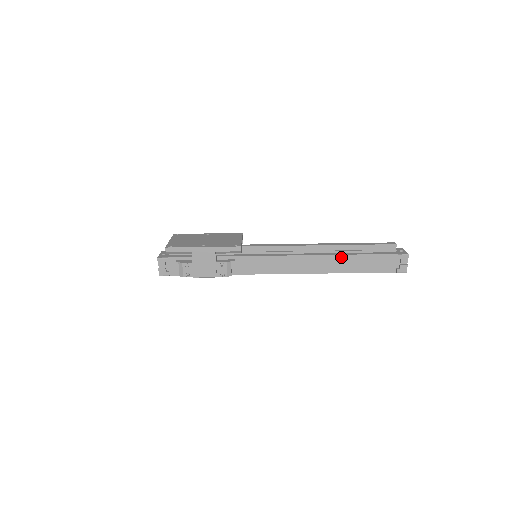
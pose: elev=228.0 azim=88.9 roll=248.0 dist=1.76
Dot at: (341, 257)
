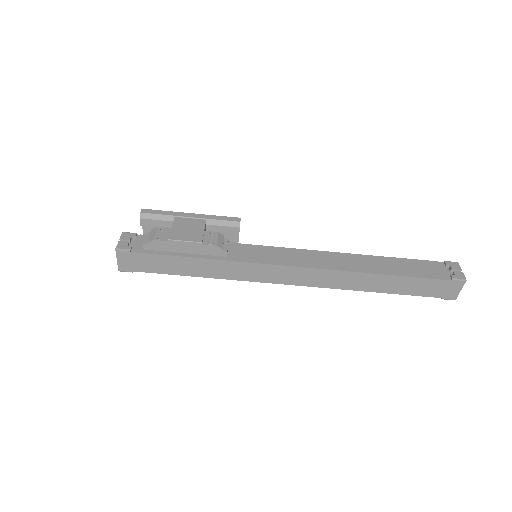
Dot at: (371, 258)
